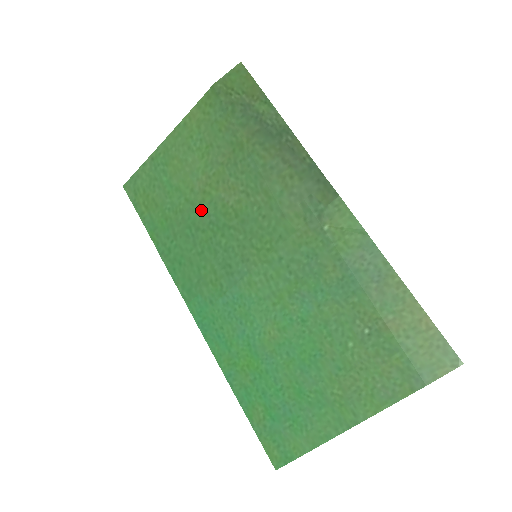
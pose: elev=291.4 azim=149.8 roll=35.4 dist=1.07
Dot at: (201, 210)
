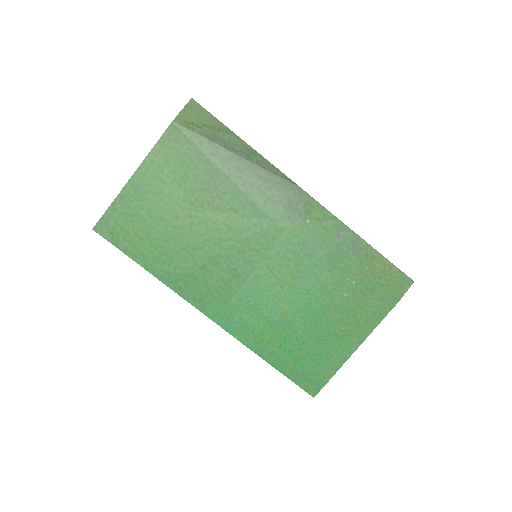
Dot at: (192, 232)
